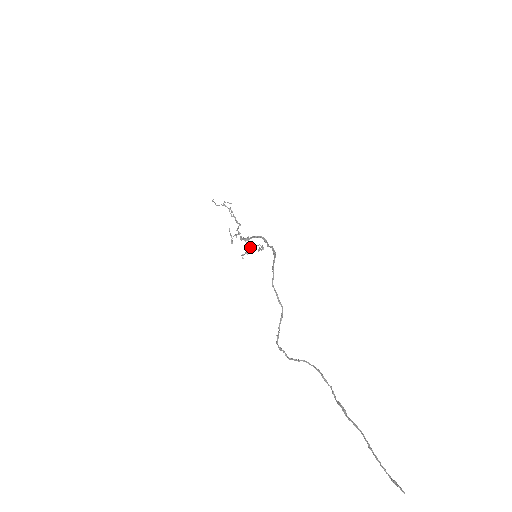
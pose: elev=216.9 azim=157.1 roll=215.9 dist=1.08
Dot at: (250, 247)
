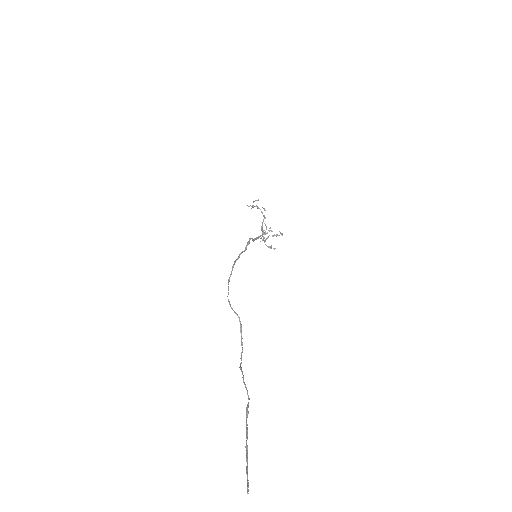
Dot at: (264, 242)
